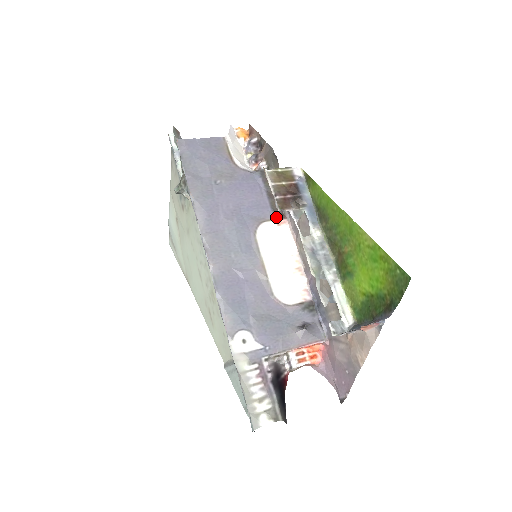
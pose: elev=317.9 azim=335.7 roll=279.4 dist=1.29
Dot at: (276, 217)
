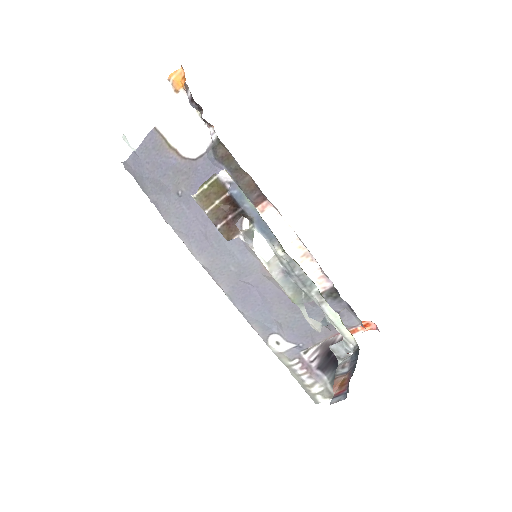
Dot at: (255, 203)
